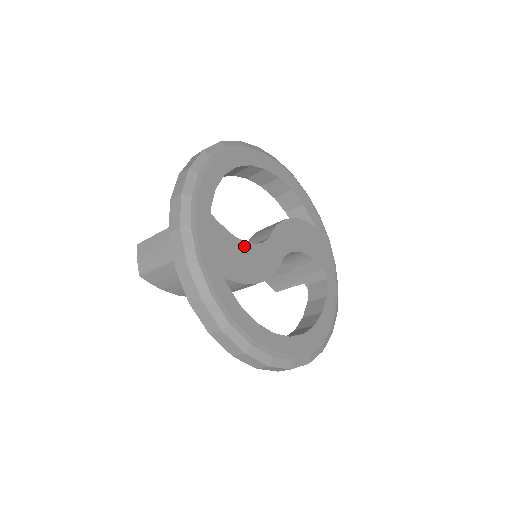
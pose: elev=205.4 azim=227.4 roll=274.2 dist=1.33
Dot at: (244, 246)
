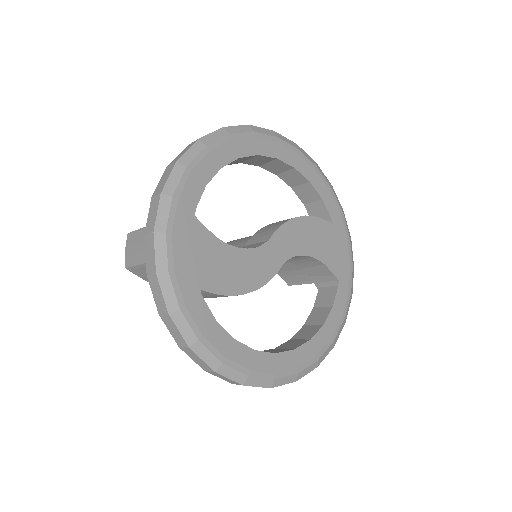
Dot at: (233, 252)
